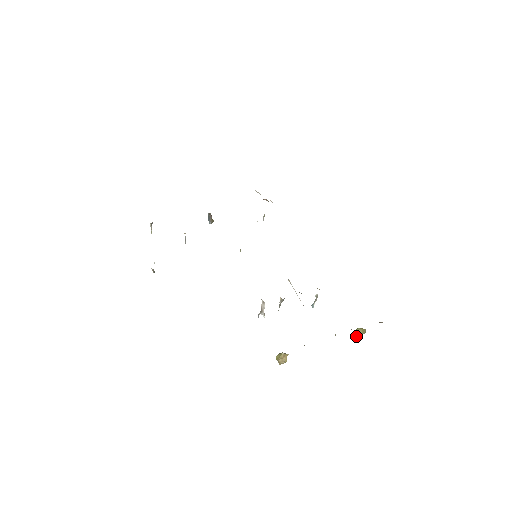
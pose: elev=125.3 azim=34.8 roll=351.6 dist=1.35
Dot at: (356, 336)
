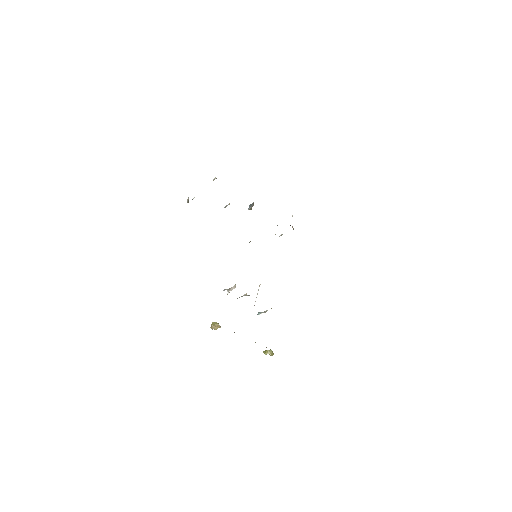
Dot at: (266, 353)
